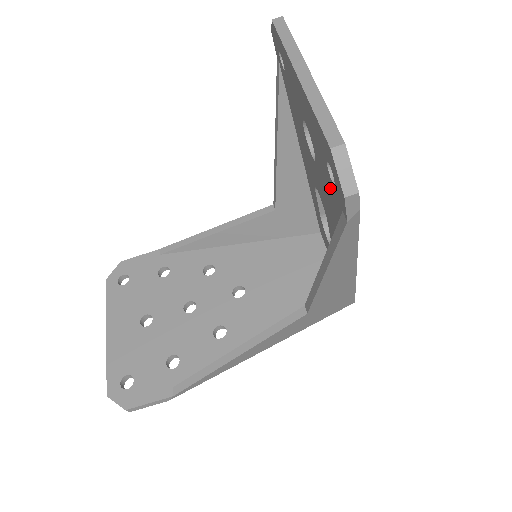
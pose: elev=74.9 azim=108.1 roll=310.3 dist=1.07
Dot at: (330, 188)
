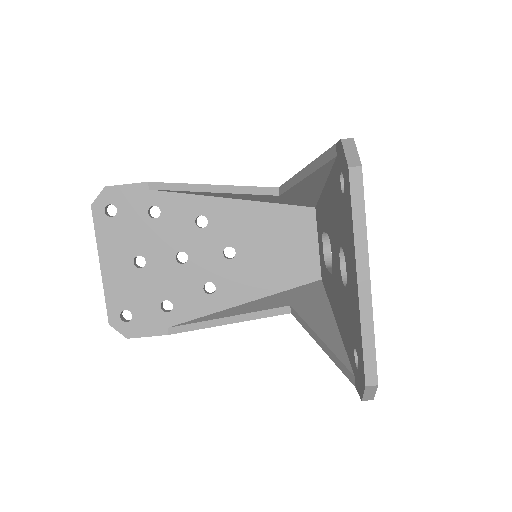
Dot at: (350, 338)
